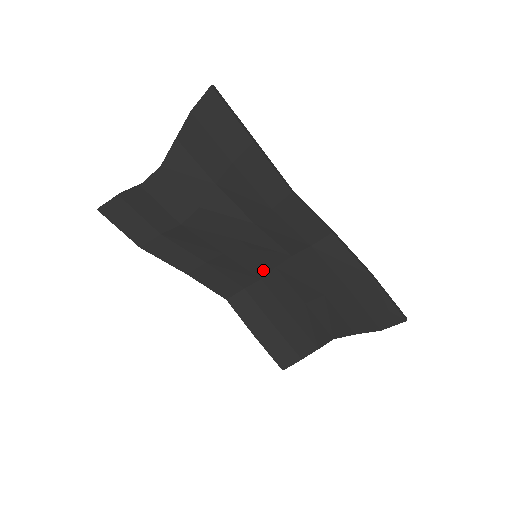
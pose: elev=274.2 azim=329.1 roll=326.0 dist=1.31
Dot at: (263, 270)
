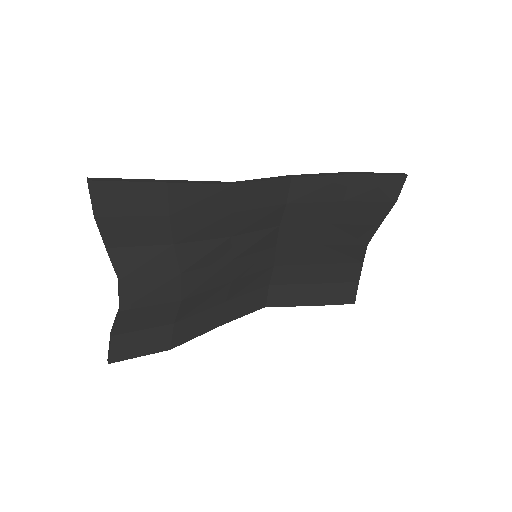
Dot at: (269, 258)
